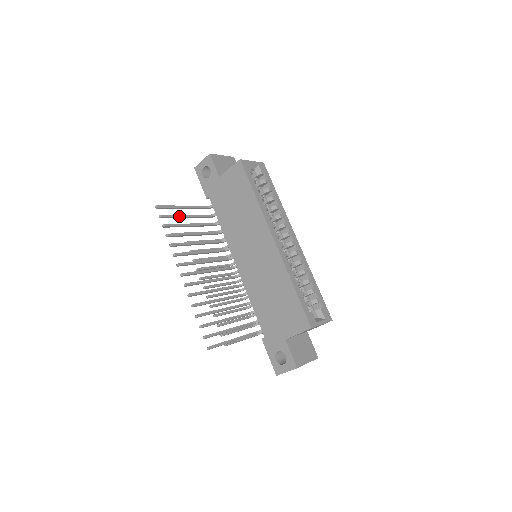
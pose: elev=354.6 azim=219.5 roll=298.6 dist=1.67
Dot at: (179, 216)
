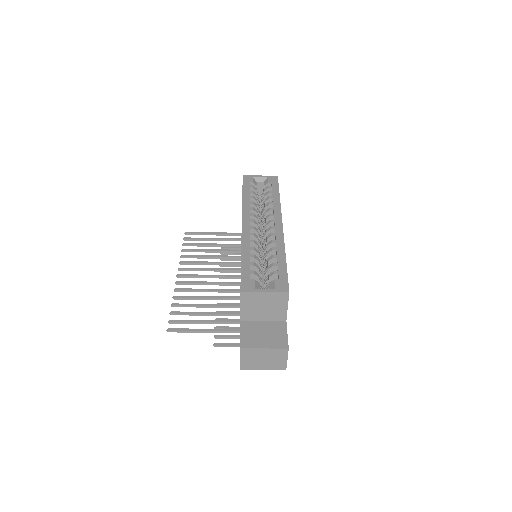
Dot at: (205, 239)
